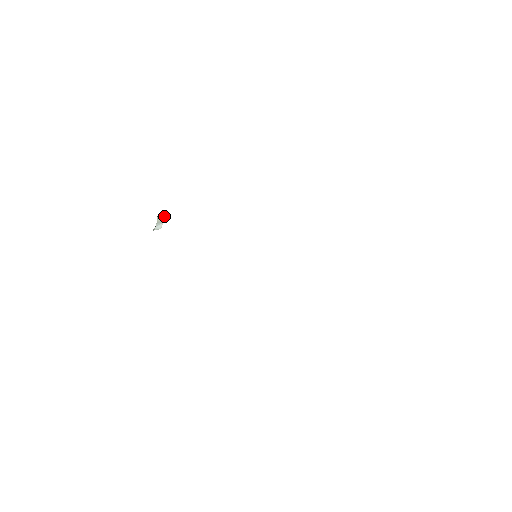
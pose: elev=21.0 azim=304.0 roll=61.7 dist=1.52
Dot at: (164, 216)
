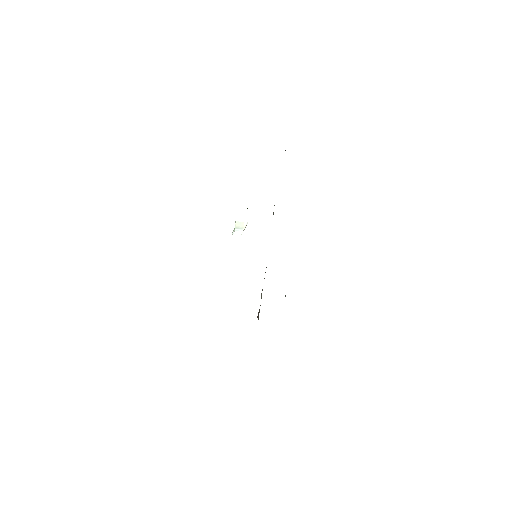
Dot at: (245, 224)
